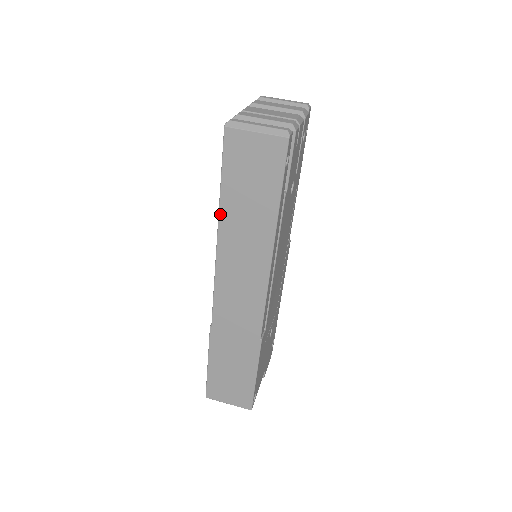
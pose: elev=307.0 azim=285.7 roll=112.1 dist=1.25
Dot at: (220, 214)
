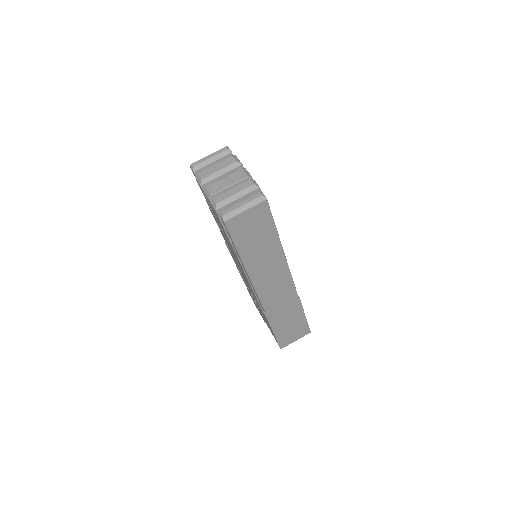
Dot at: (244, 263)
